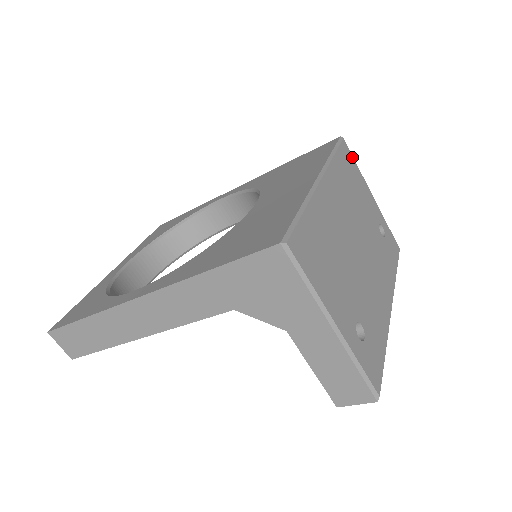
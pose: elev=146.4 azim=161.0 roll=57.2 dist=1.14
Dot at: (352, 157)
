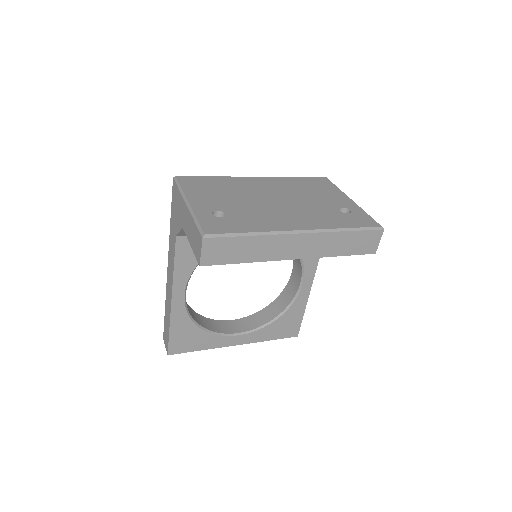
Dot at: (332, 183)
